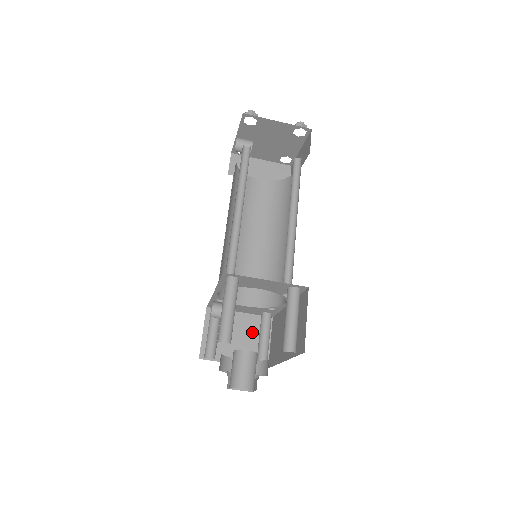
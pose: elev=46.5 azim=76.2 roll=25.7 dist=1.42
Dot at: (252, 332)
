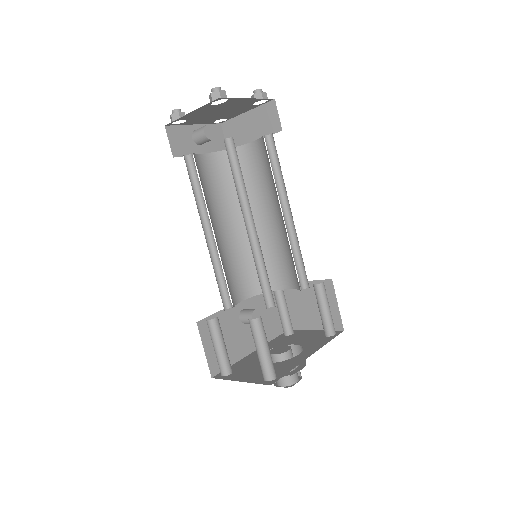
Dot at: occluded
